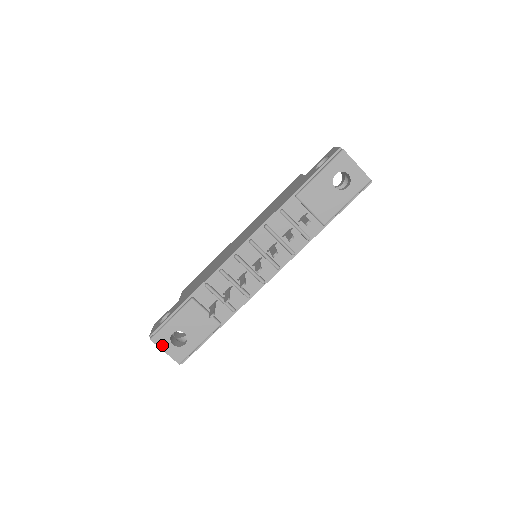
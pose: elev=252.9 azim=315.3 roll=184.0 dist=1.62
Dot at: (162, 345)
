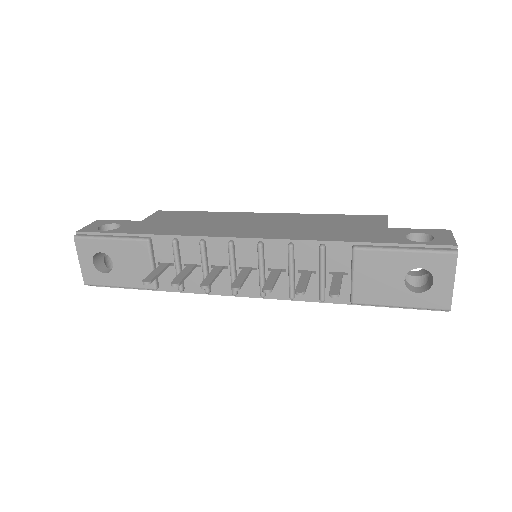
Dot at: (82, 252)
